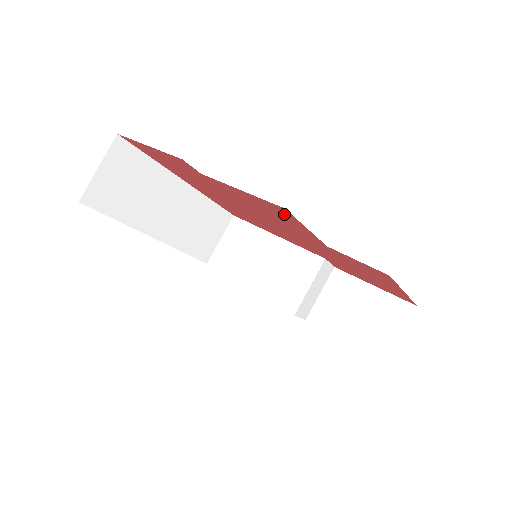
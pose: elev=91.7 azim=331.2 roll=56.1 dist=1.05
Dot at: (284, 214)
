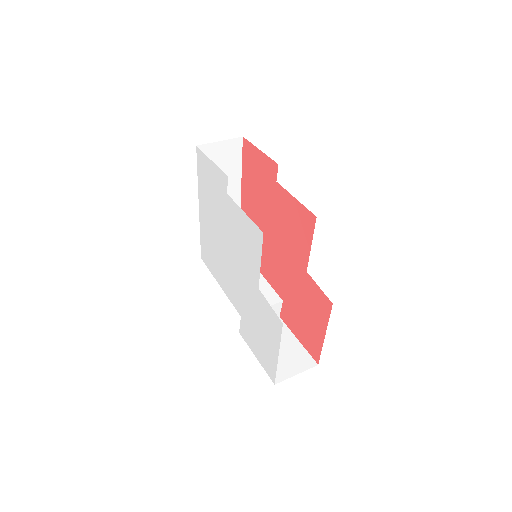
Dot at: (307, 226)
